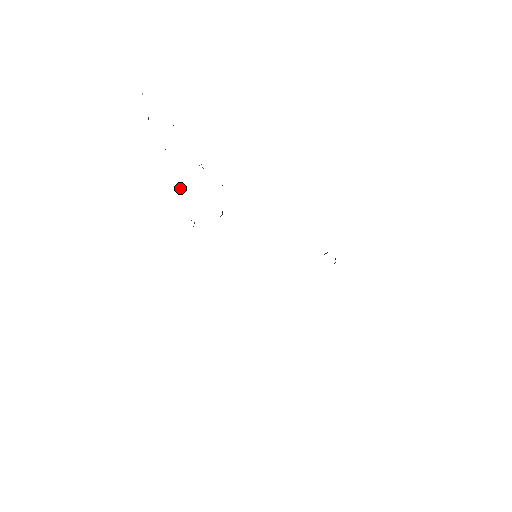
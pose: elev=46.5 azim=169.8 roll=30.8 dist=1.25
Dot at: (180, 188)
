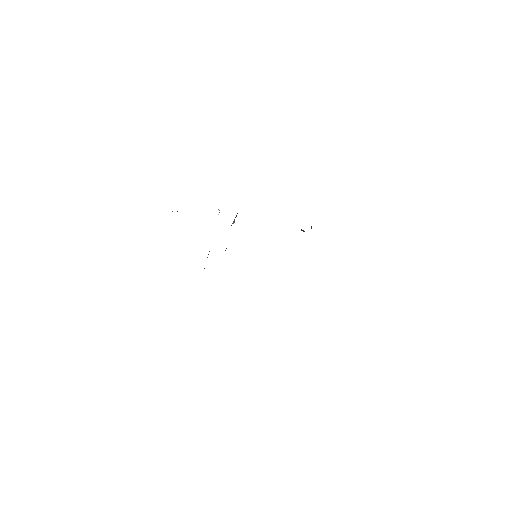
Dot at: occluded
